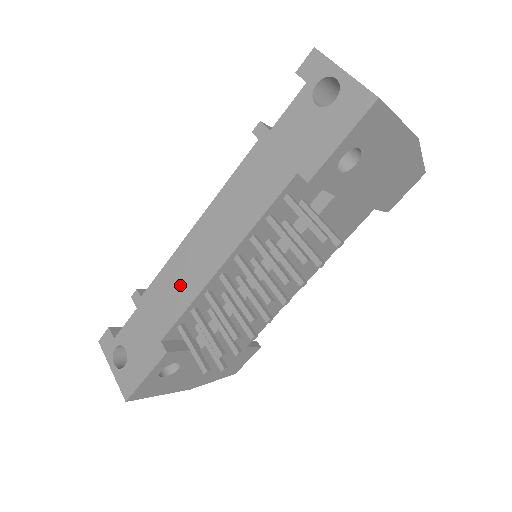
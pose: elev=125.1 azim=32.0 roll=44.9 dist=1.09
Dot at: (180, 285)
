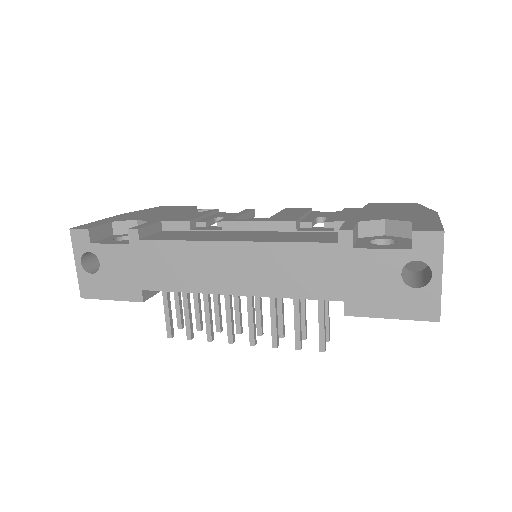
Dot at: (186, 270)
